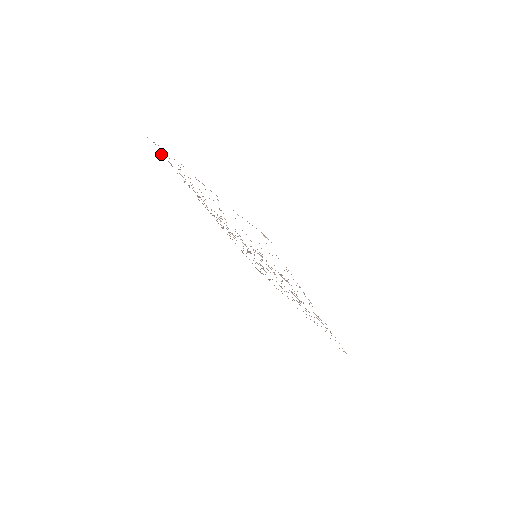
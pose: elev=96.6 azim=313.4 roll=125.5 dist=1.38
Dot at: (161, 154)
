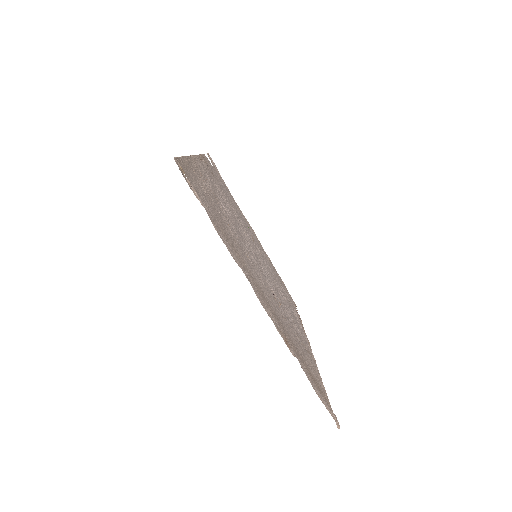
Dot at: (180, 159)
